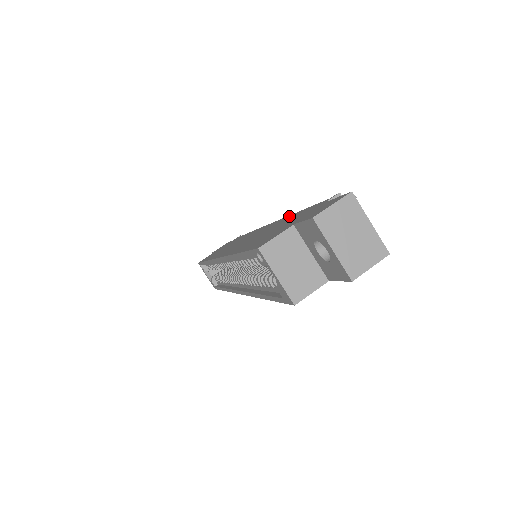
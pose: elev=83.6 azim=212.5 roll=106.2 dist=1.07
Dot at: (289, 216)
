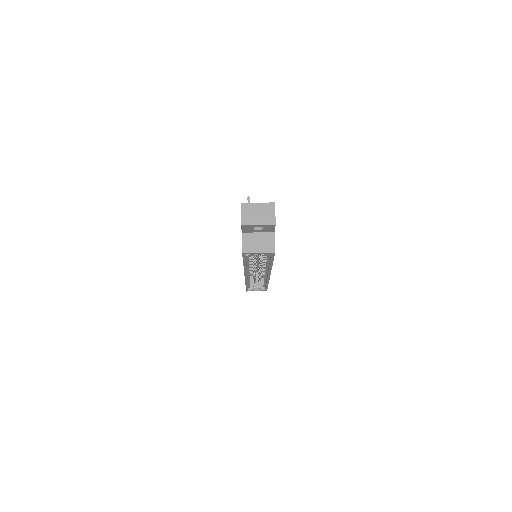
Dot at: occluded
